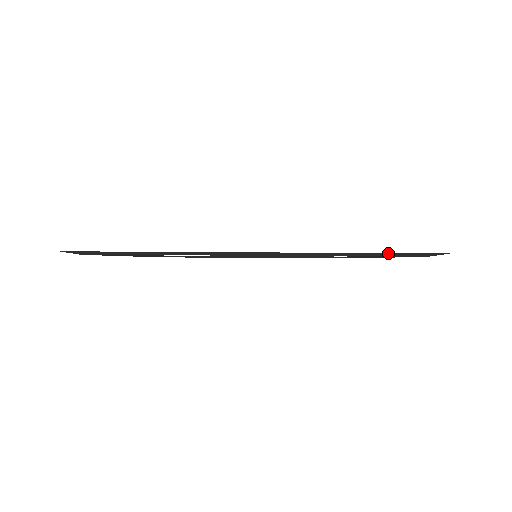
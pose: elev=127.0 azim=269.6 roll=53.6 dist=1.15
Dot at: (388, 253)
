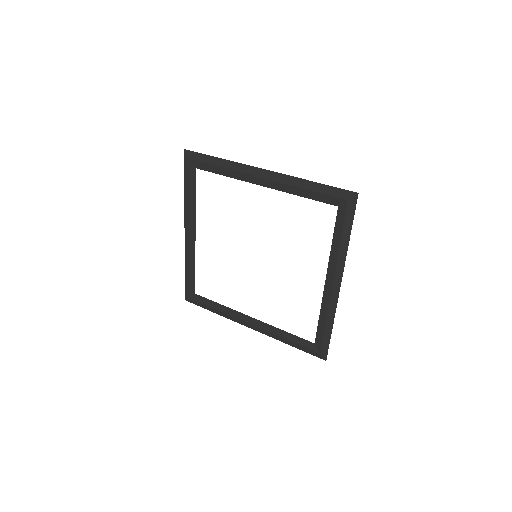
Dot at: (326, 186)
